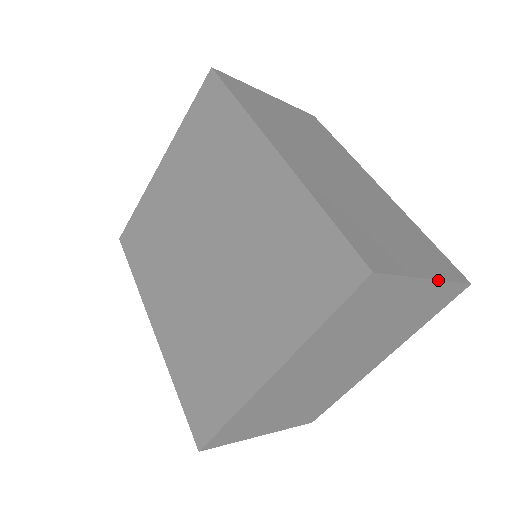
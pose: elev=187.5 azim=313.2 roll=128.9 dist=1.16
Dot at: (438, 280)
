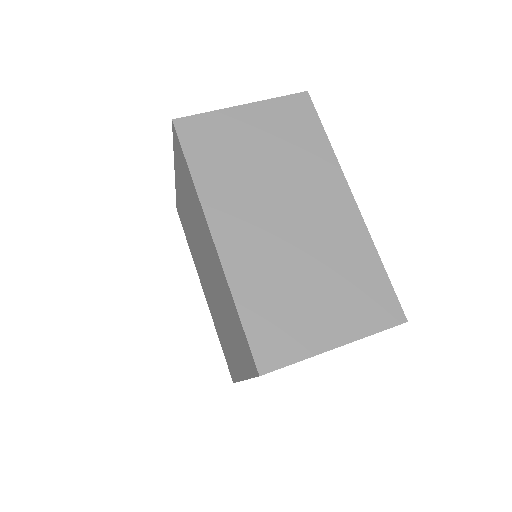
Dot at: occluded
